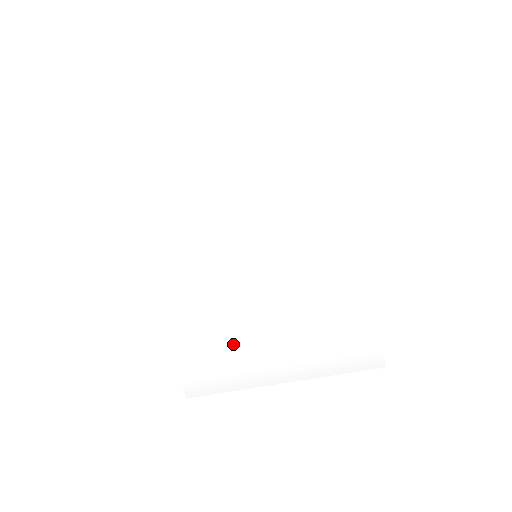
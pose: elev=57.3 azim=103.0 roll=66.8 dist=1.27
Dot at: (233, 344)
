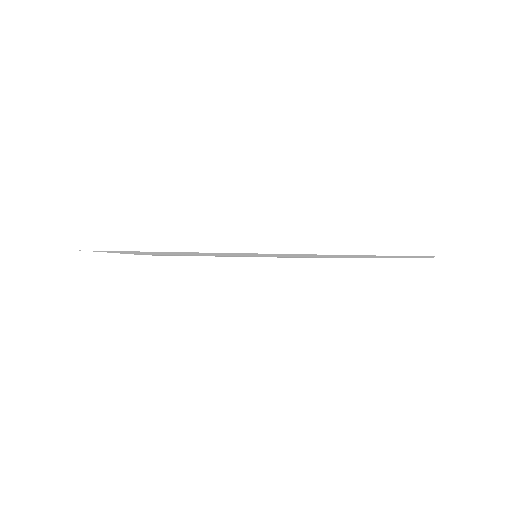
Dot at: occluded
